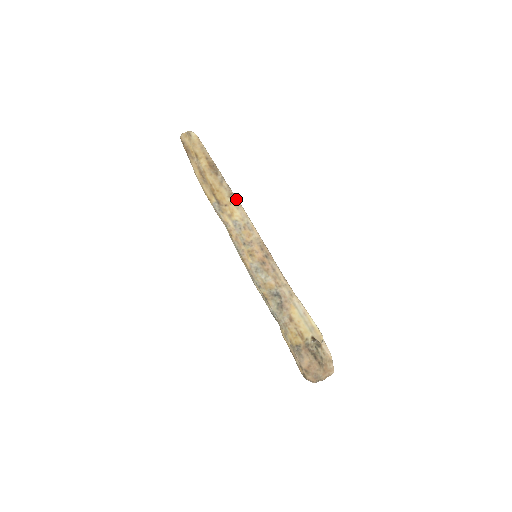
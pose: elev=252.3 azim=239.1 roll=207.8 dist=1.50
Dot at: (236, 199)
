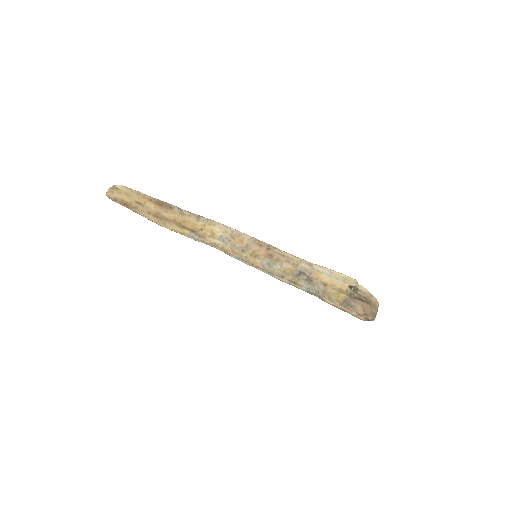
Dot at: (206, 219)
